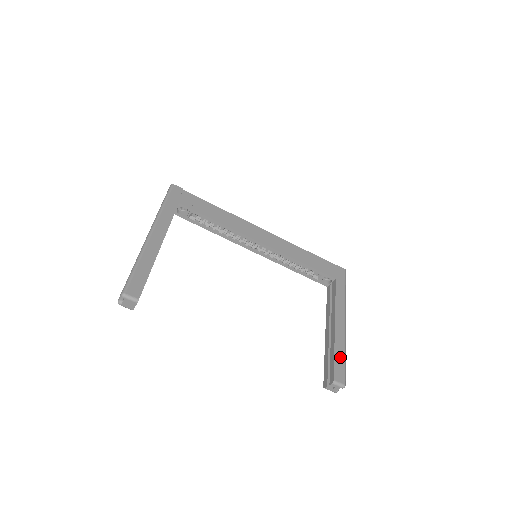
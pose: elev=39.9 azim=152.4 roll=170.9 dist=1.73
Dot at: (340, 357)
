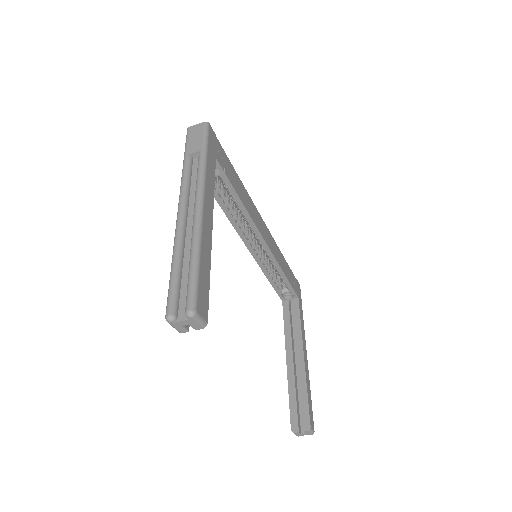
Dot at: (310, 397)
